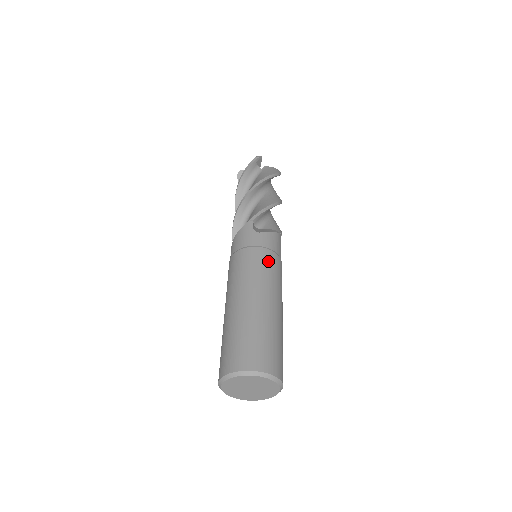
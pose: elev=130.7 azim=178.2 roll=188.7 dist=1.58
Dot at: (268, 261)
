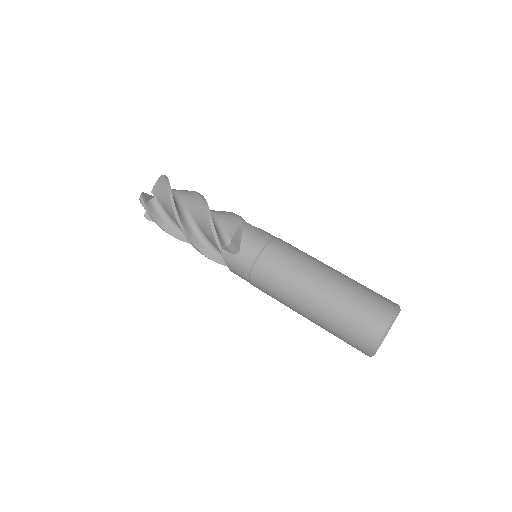
Dot at: occluded
